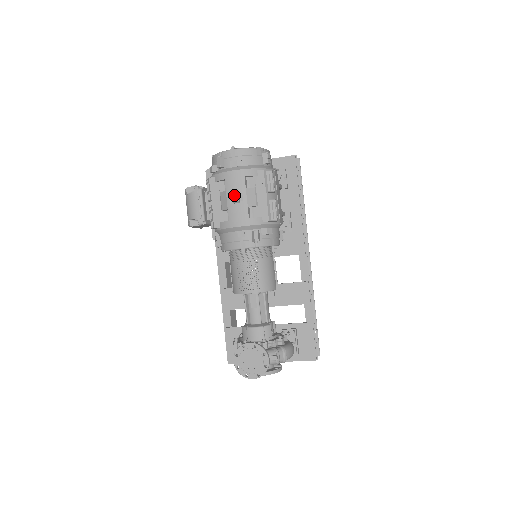
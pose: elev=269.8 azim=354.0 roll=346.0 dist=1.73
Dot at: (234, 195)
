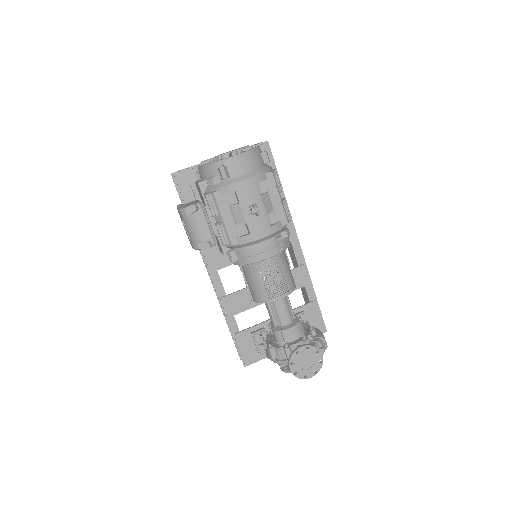
Dot at: (254, 207)
